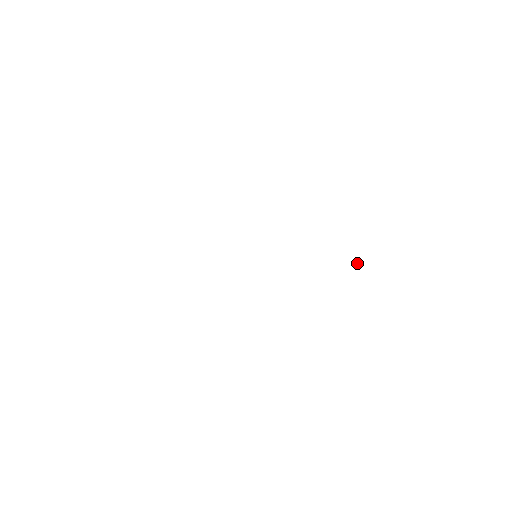
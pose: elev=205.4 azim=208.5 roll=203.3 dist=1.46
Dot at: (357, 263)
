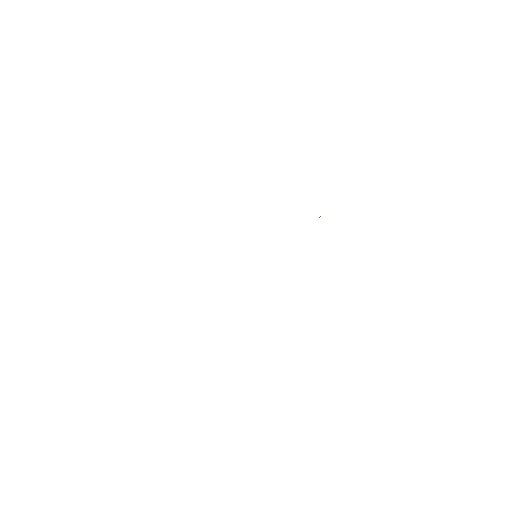
Dot at: occluded
